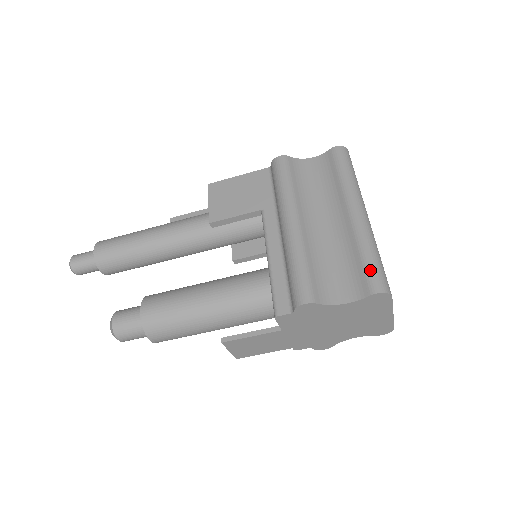
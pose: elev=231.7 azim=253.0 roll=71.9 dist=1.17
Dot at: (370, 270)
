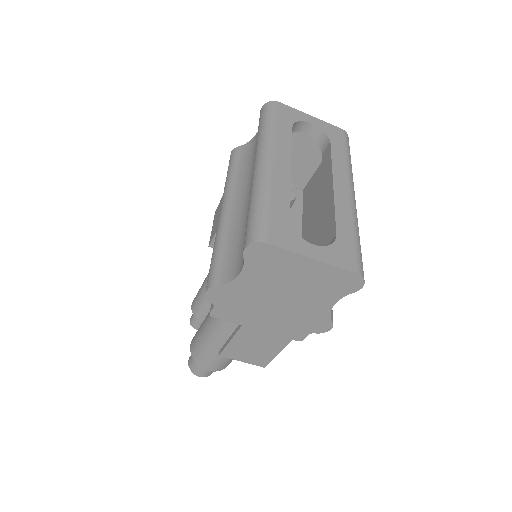
Dot at: (247, 225)
